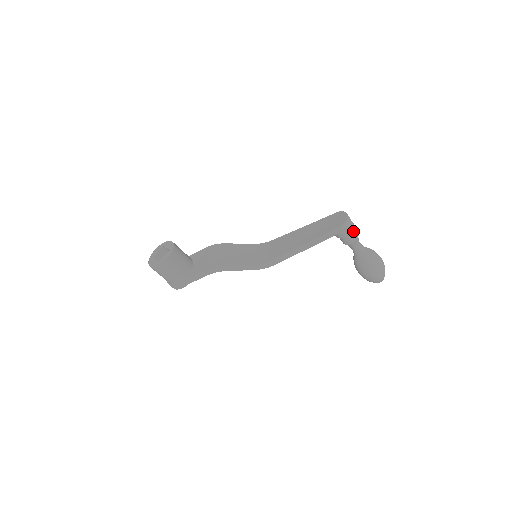
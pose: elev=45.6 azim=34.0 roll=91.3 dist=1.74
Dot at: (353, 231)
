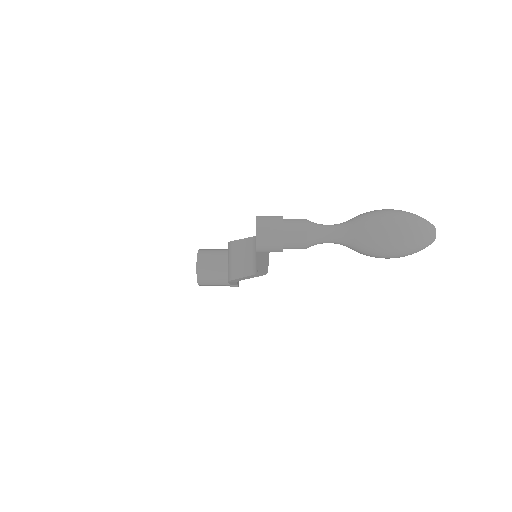
Dot at: (288, 239)
